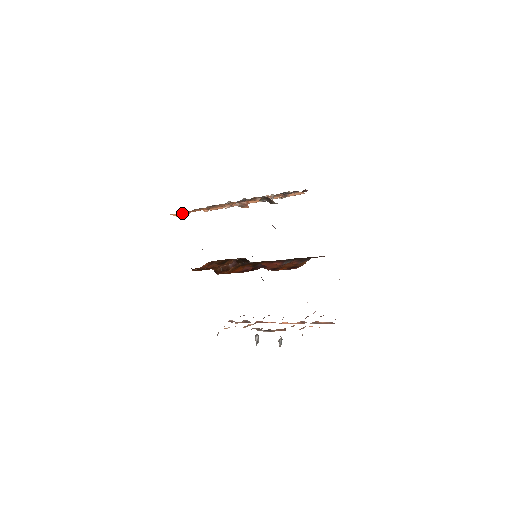
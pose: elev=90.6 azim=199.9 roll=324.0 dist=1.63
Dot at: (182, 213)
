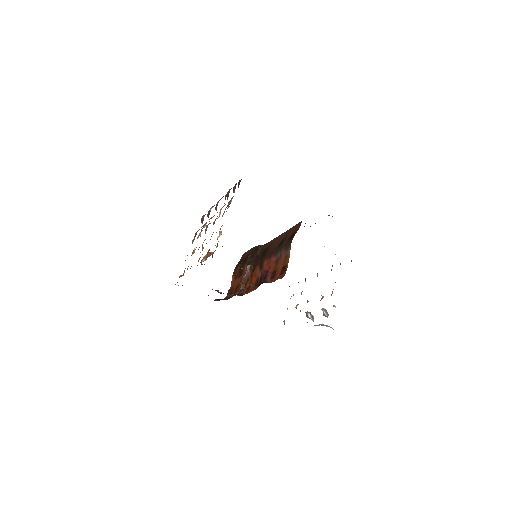
Dot at: (180, 276)
